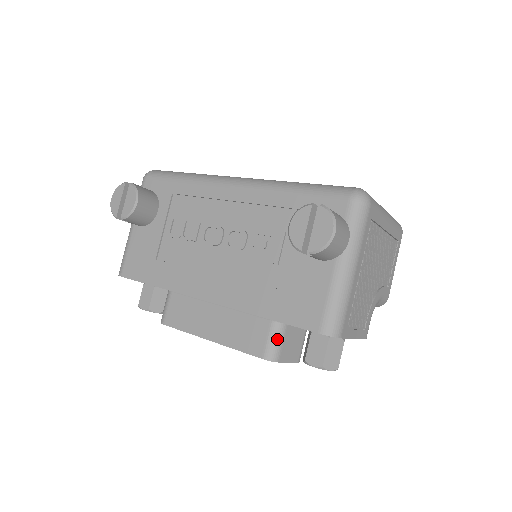
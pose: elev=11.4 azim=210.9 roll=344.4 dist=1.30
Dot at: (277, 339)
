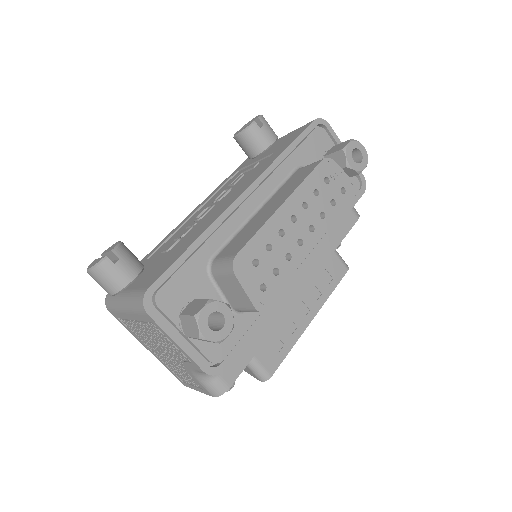
Dot at: occluded
